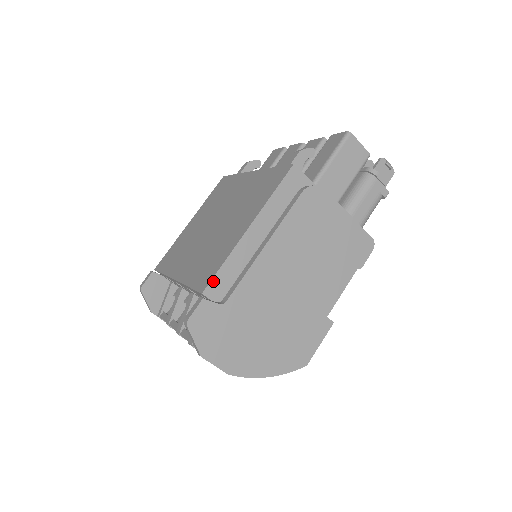
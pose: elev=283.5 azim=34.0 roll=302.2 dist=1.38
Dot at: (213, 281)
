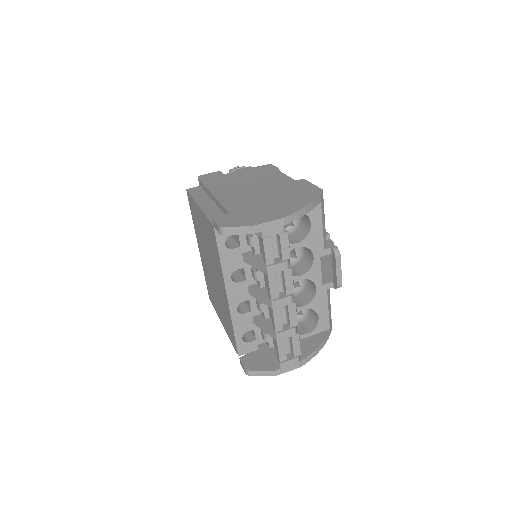
Dot at: (212, 221)
